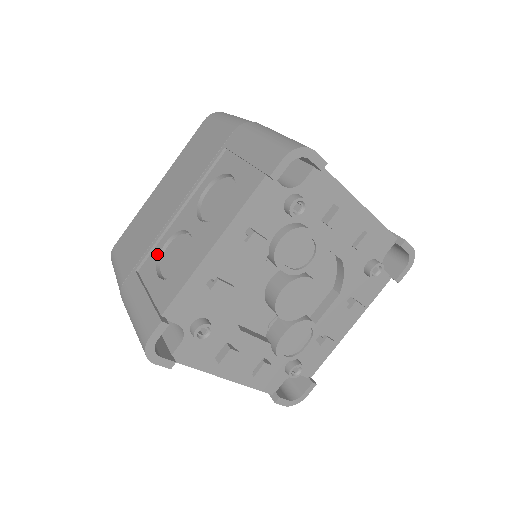
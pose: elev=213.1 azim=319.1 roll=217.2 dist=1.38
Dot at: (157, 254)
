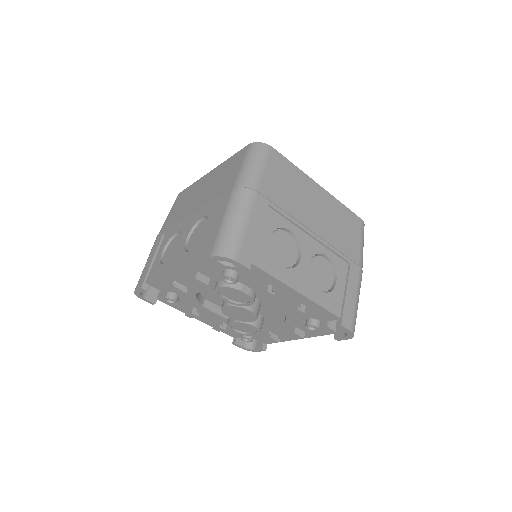
Dot at: (172, 235)
